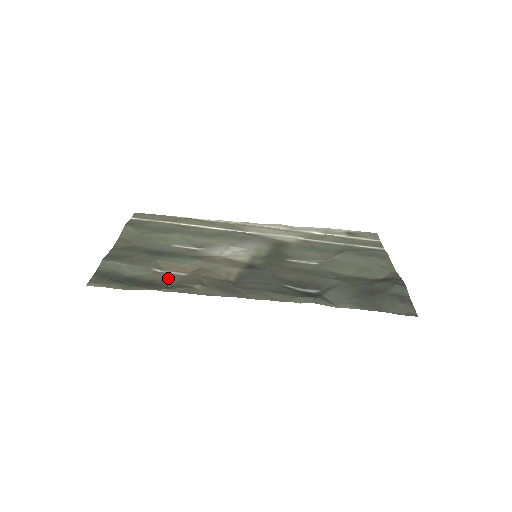
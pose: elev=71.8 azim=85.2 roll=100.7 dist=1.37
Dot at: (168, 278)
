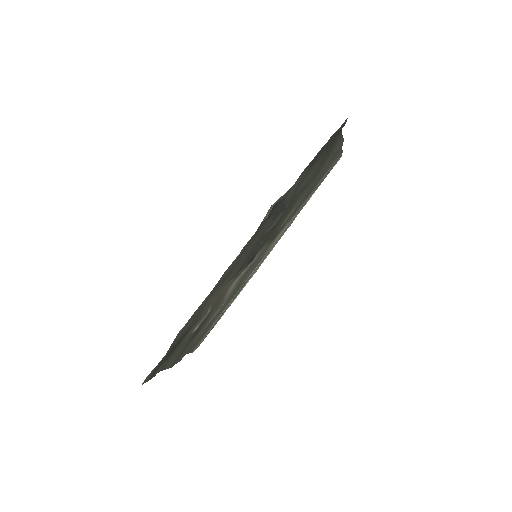
Dot at: (195, 325)
